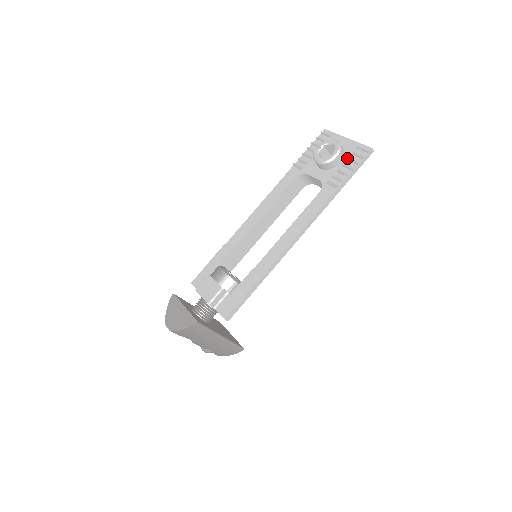
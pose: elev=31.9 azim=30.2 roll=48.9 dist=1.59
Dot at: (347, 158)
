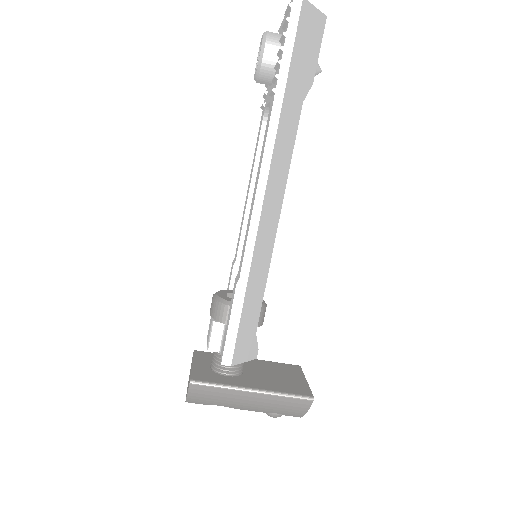
Dot at: (279, 41)
